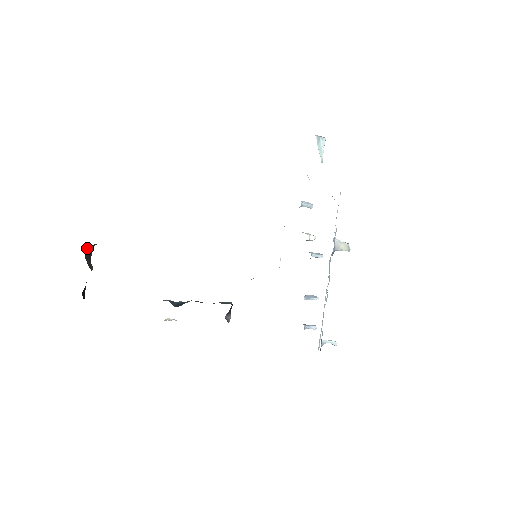
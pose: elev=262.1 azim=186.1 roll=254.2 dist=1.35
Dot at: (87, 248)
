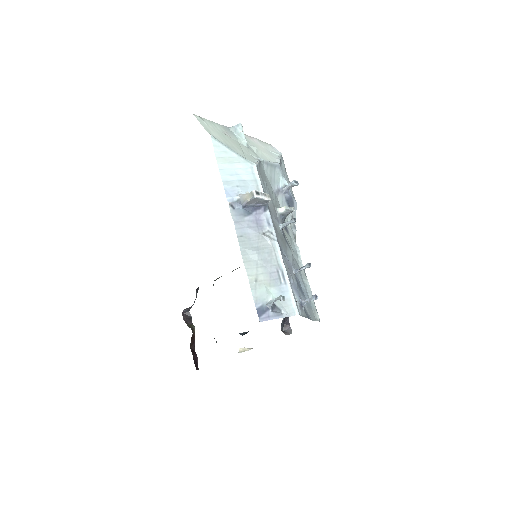
Dot at: (185, 313)
